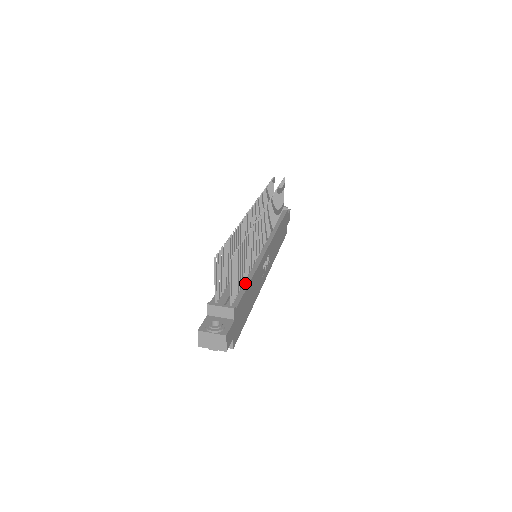
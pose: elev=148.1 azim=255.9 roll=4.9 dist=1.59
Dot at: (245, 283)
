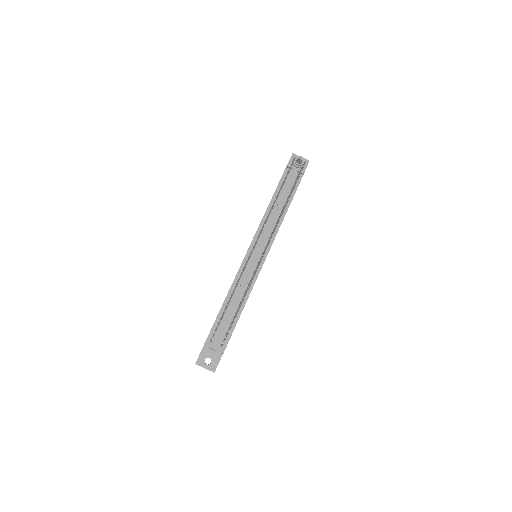
Dot at: (237, 315)
